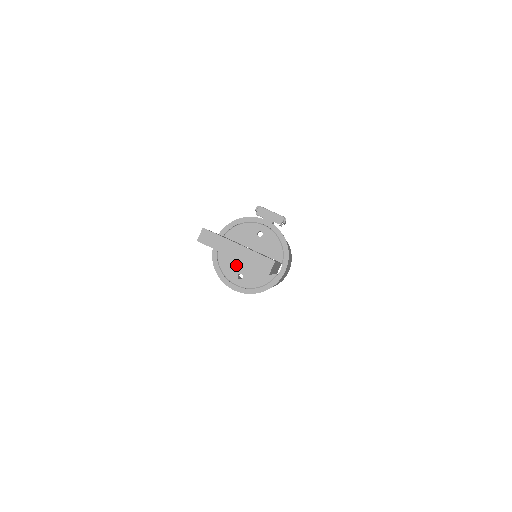
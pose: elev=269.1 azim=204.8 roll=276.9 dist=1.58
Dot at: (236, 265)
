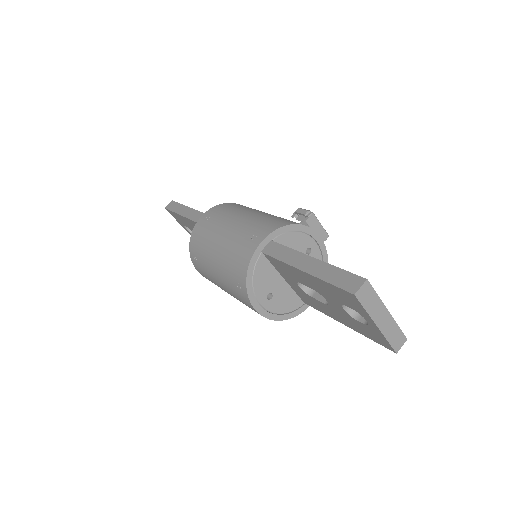
Dot at: (271, 281)
